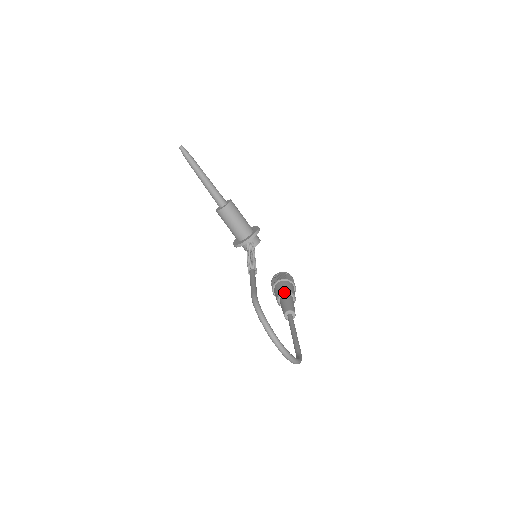
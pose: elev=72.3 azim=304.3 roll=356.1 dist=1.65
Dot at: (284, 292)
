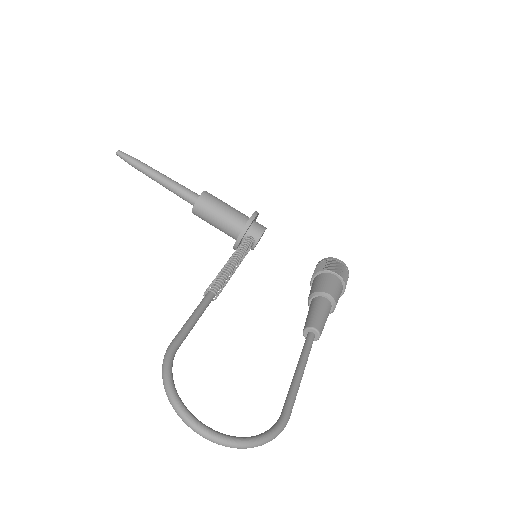
Dot at: (312, 295)
